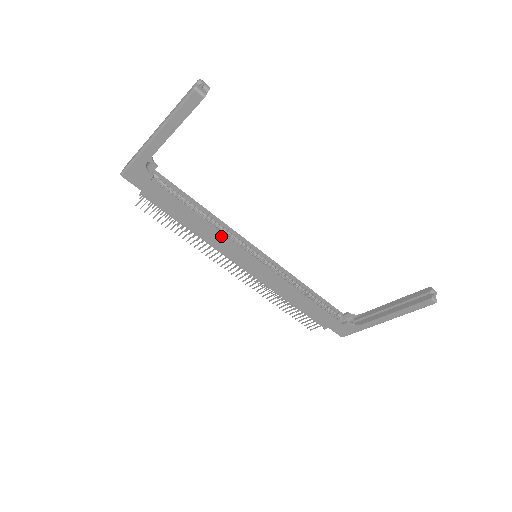
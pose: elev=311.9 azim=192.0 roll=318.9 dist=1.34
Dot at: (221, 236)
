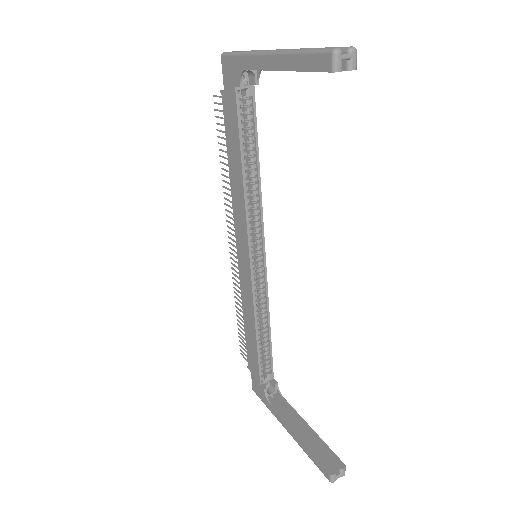
Dot at: (244, 207)
